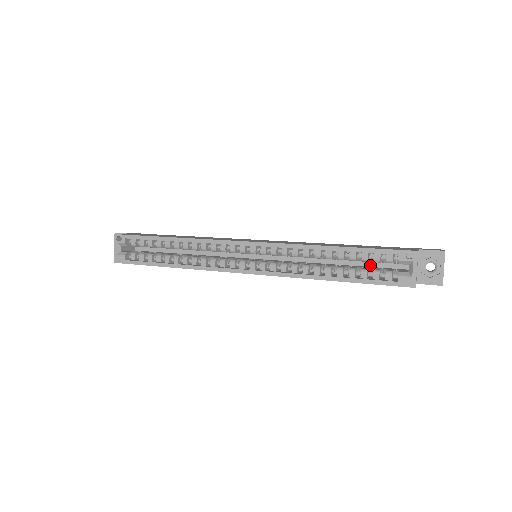
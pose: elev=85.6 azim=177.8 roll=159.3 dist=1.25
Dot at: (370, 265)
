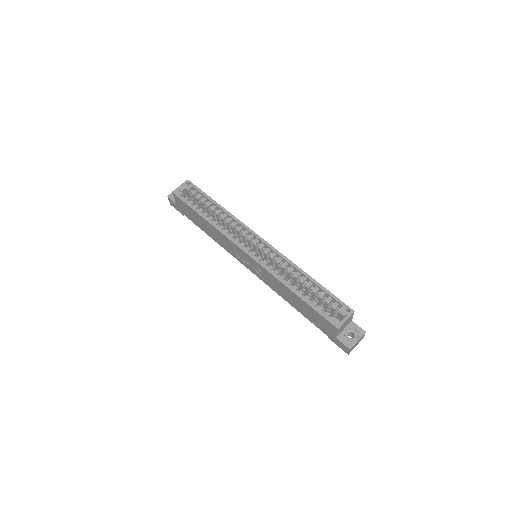
Dot at: occluded
